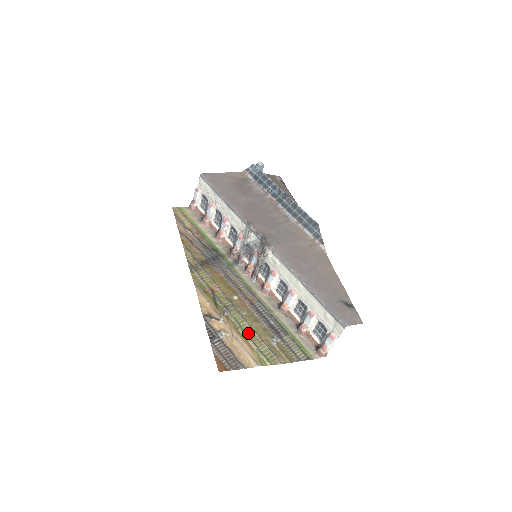
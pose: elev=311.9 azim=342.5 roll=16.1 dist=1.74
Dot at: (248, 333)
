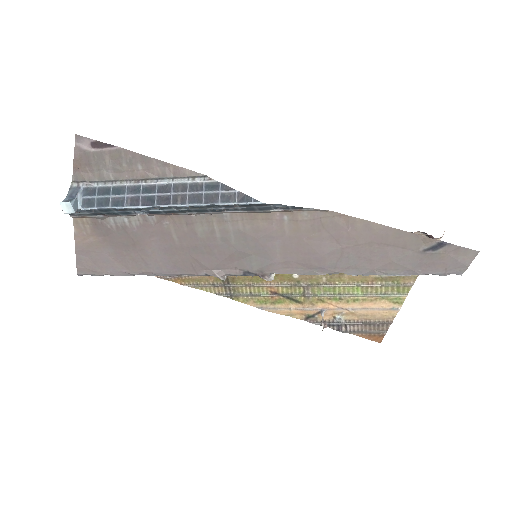
Dot at: (353, 292)
